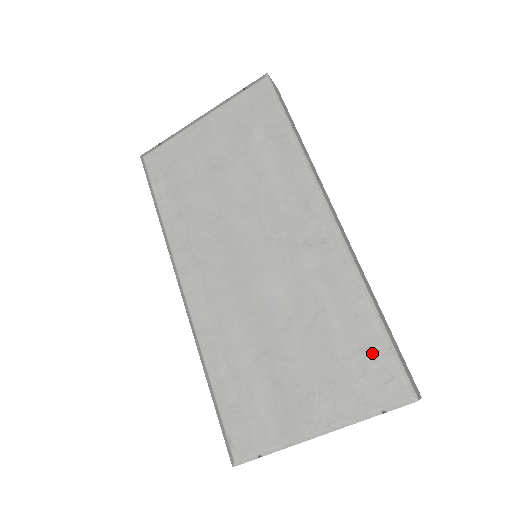
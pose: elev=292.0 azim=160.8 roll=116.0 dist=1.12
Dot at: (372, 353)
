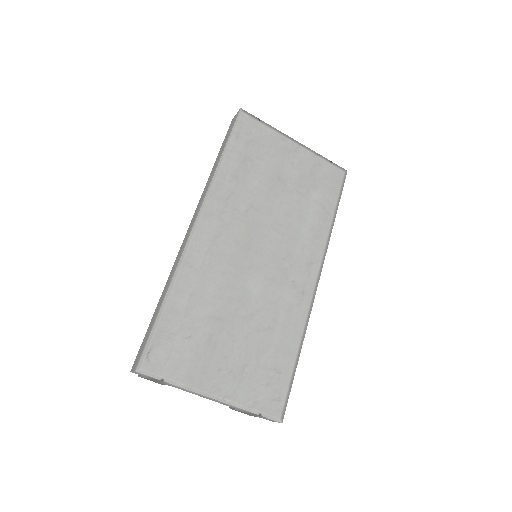
Dot at: (280, 377)
